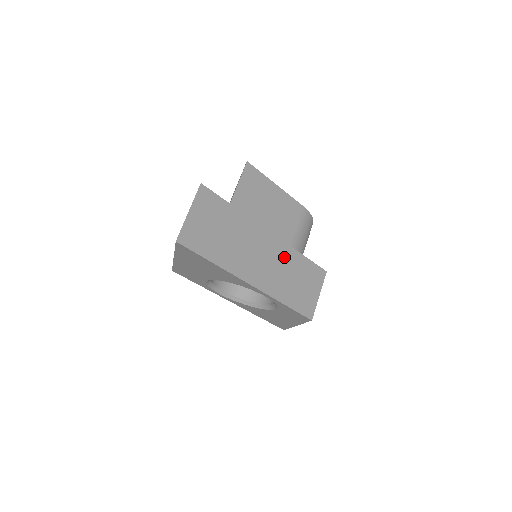
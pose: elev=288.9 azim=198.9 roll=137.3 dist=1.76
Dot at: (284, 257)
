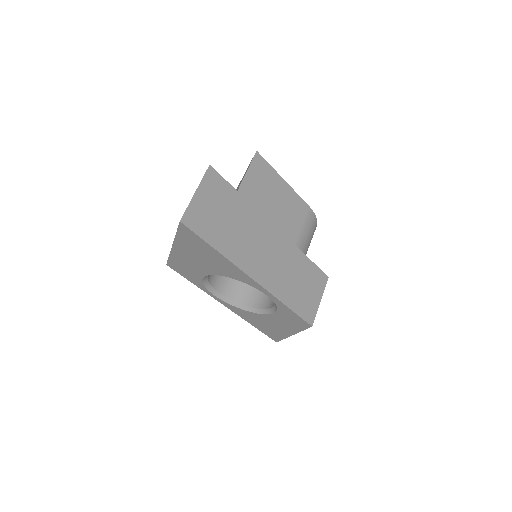
Dot at: (288, 255)
